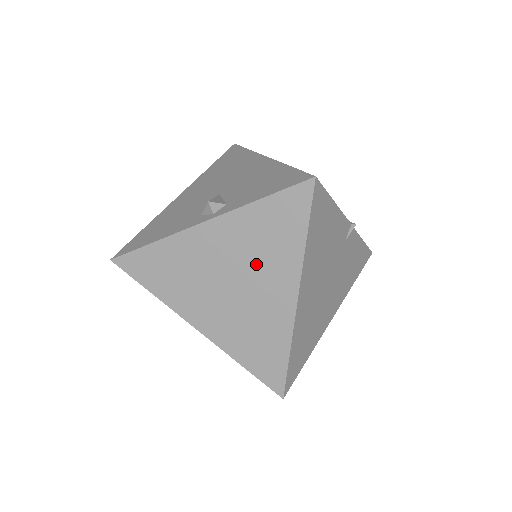
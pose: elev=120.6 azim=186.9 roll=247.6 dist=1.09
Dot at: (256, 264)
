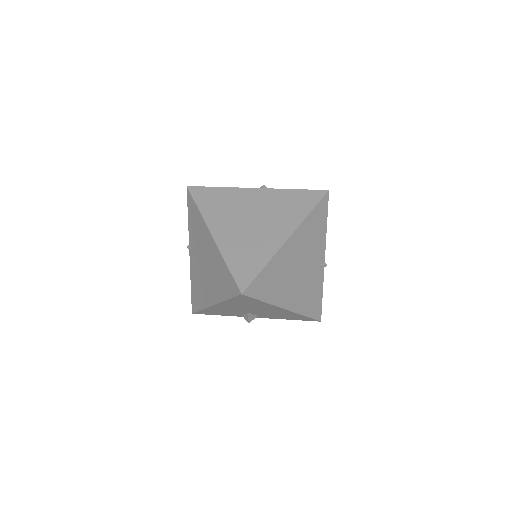
Dot at: (274, 215)
